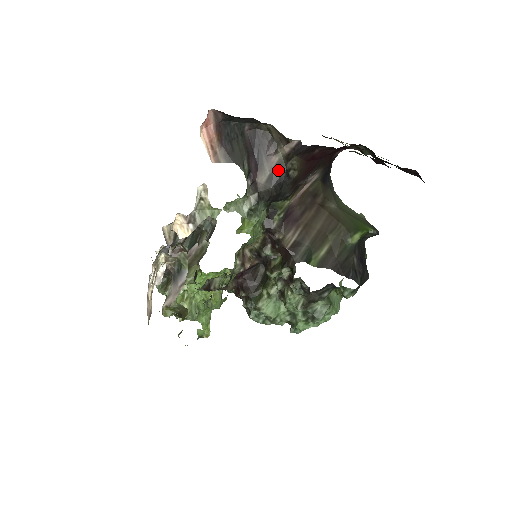
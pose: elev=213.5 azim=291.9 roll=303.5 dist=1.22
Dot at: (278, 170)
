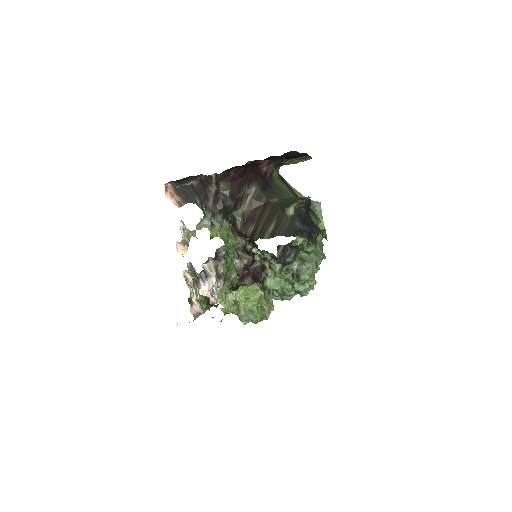
Dot at: (216, 195)
